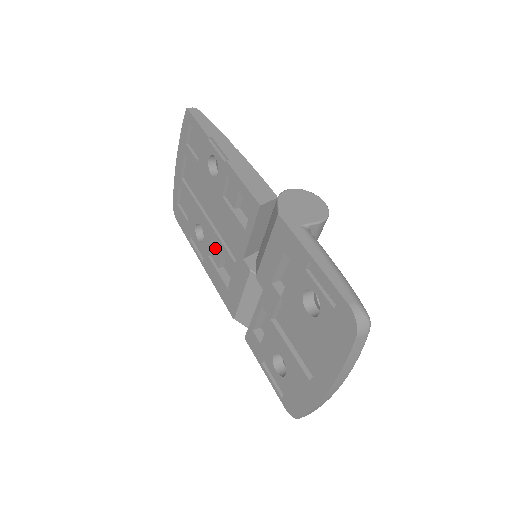
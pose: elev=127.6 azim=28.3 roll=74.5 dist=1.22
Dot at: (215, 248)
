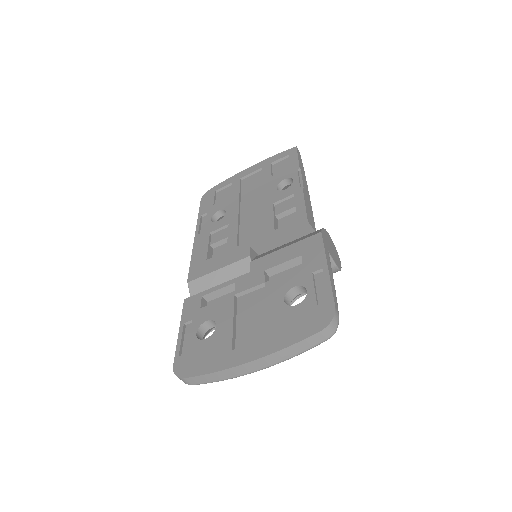
Dot at: (223, 231)
